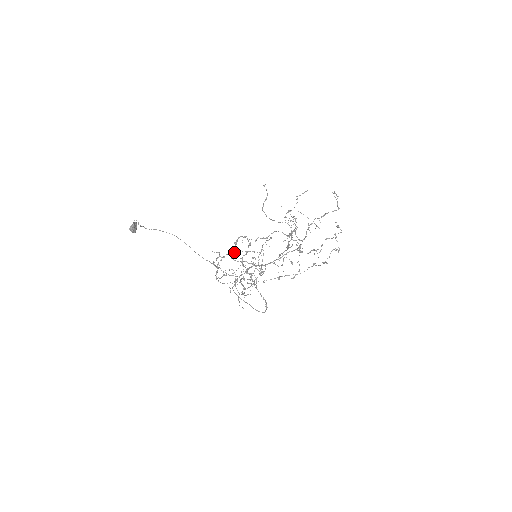
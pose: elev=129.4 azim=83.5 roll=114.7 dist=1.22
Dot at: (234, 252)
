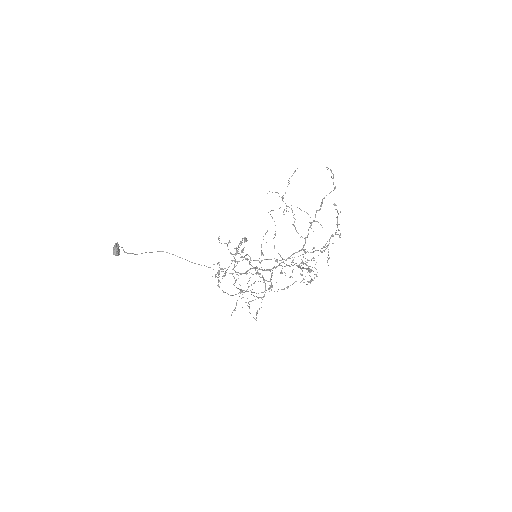
Dot at: (247, 289)
